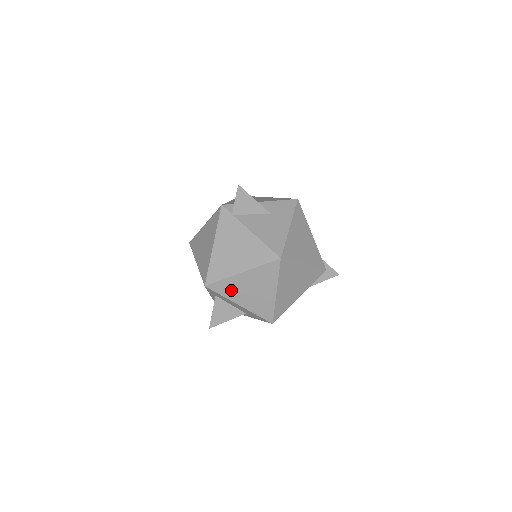
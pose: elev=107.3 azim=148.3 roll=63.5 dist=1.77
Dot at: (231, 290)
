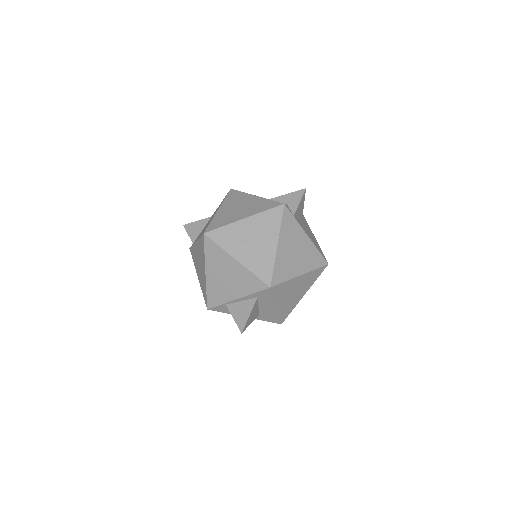
Dot at: (283, 292)
